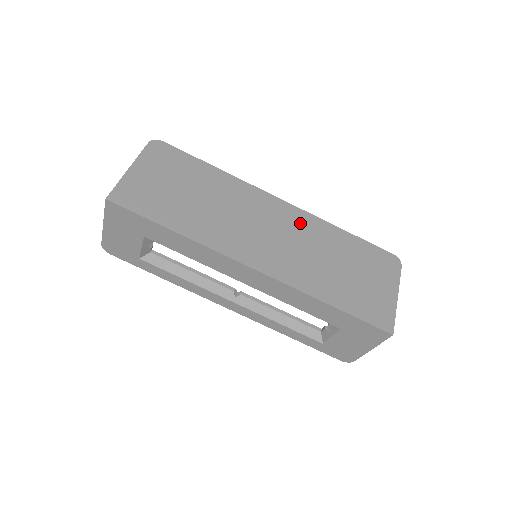
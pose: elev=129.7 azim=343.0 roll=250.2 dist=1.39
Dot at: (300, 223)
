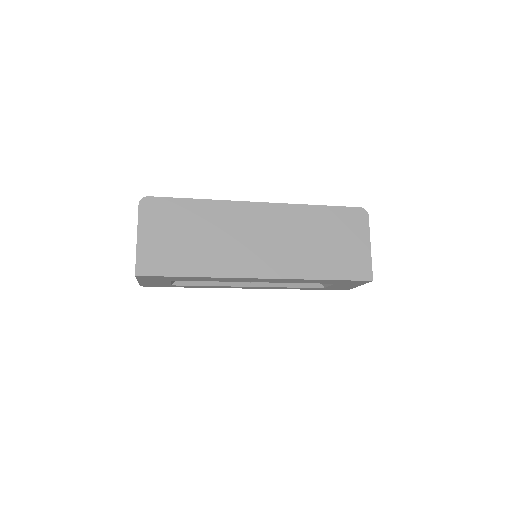
Dot at: (280, 218)
